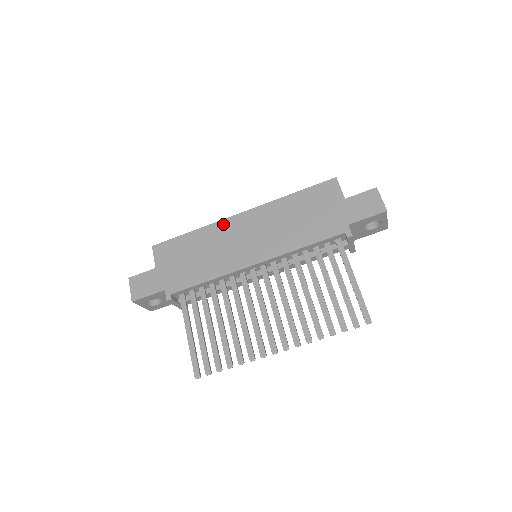
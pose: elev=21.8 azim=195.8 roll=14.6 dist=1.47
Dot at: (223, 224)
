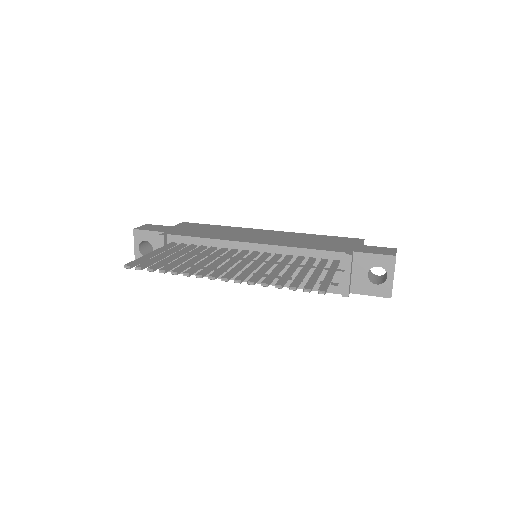
Dot at: (248, 229)
